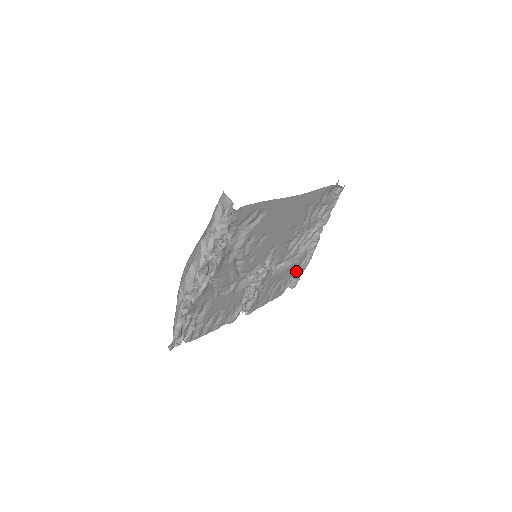
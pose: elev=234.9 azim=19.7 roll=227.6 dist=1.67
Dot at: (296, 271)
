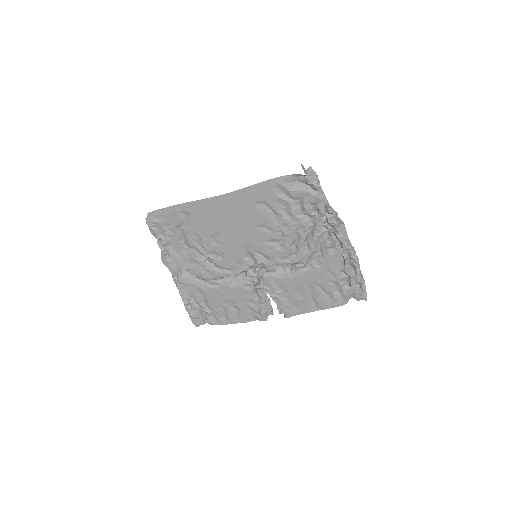
Dot at: (338, 278)
